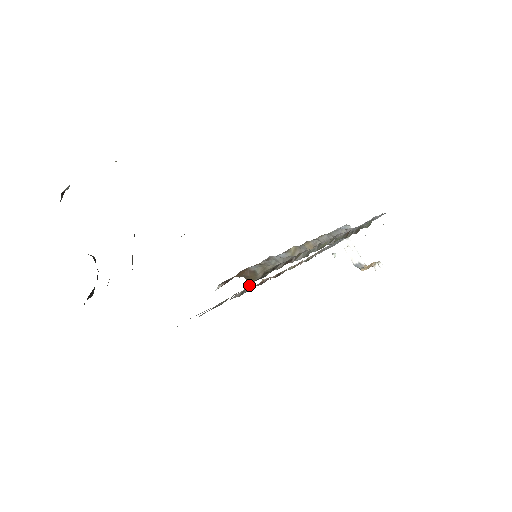
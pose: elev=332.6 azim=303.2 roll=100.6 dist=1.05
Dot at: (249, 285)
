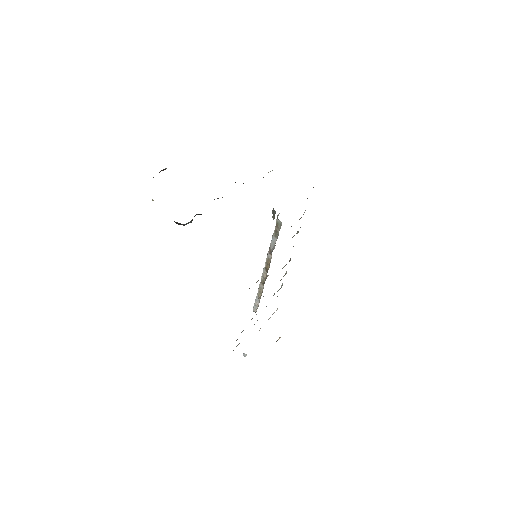
Dot at: (271, 251)
